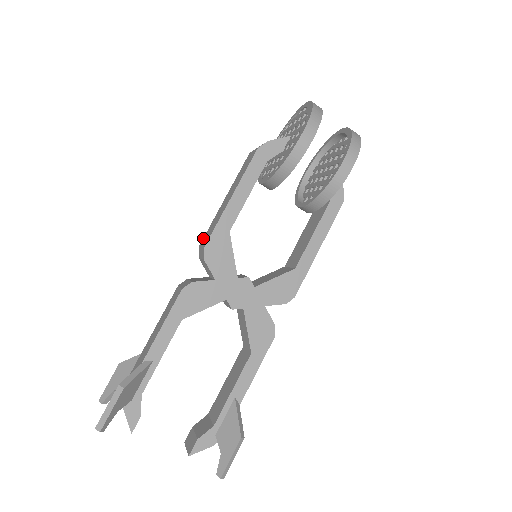
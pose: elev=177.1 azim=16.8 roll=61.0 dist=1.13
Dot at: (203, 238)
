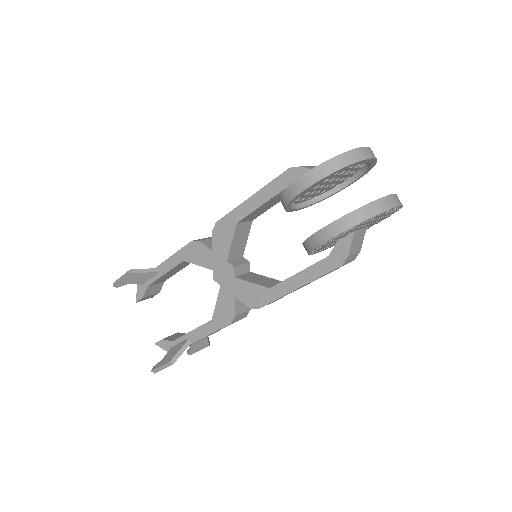
Dot at: occluded
